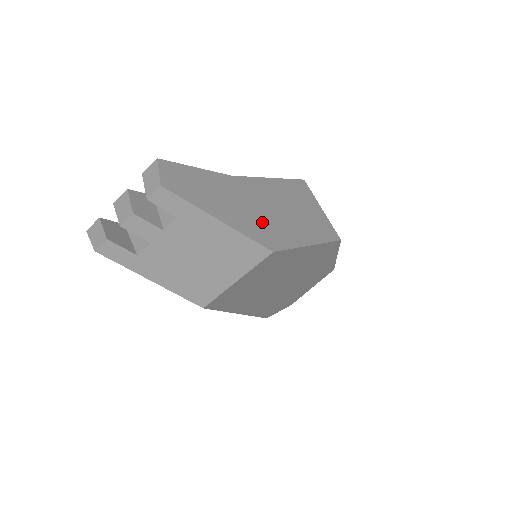
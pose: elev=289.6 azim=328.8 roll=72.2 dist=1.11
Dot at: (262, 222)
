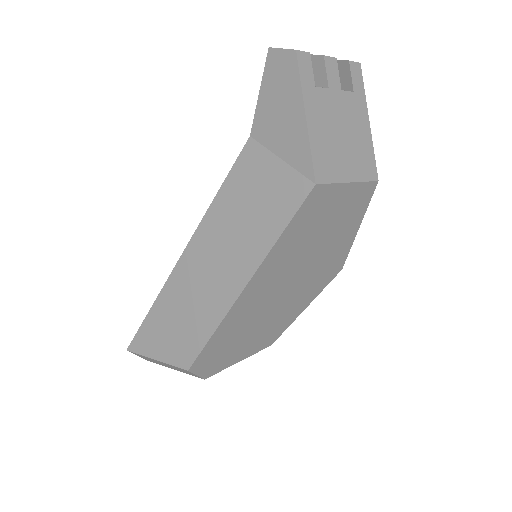
Dot at: occluded
